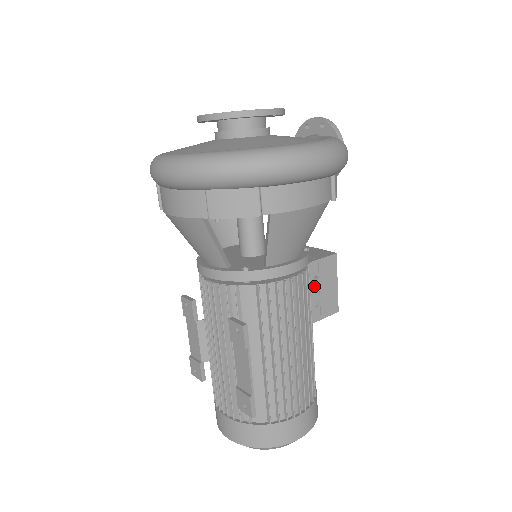
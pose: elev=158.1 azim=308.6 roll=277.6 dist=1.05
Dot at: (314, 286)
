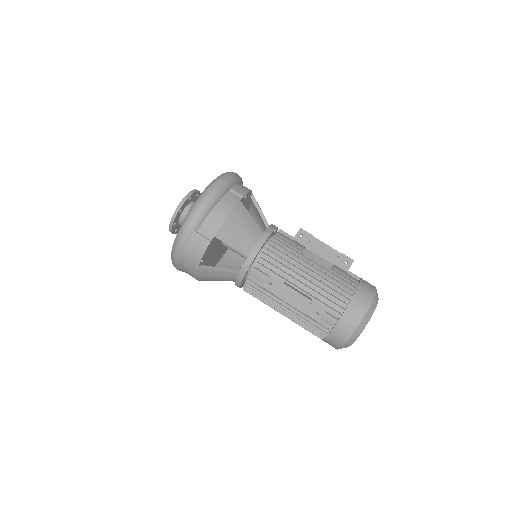
Dot at: occluded
